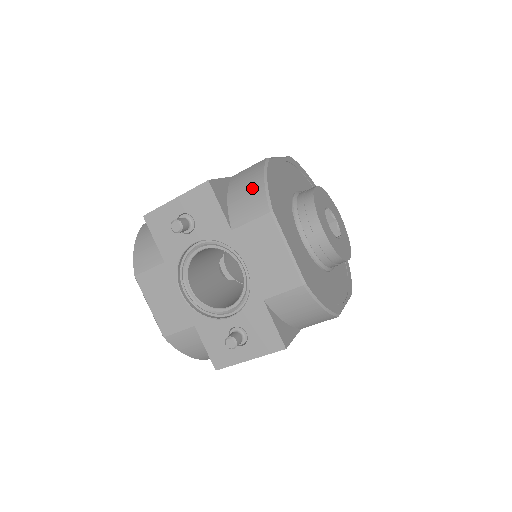
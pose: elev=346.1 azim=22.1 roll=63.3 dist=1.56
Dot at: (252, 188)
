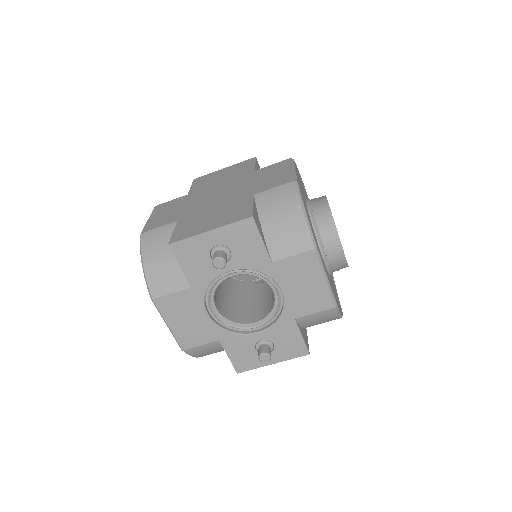
Dot at: (291, 220)
